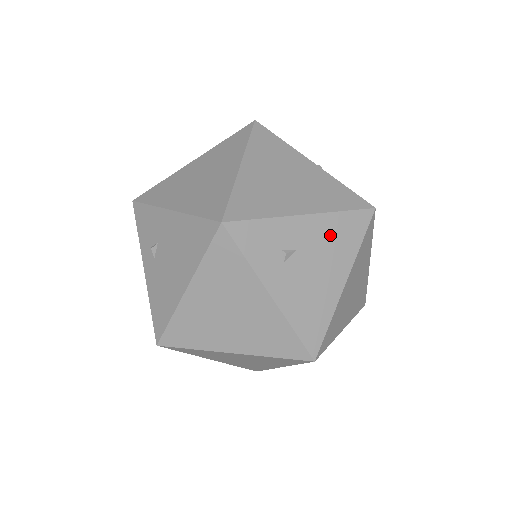
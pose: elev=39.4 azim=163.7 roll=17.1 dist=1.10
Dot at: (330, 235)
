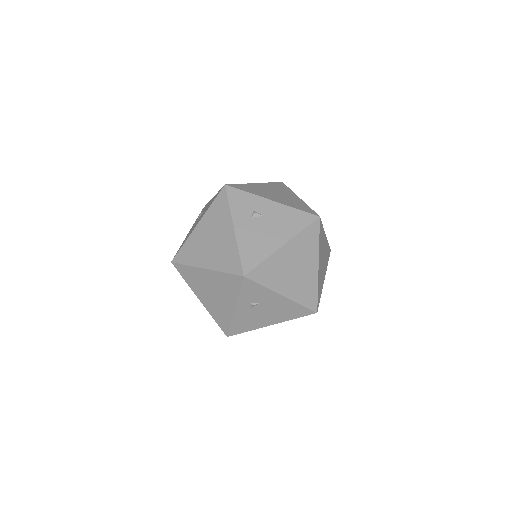
Dot at: occluded
